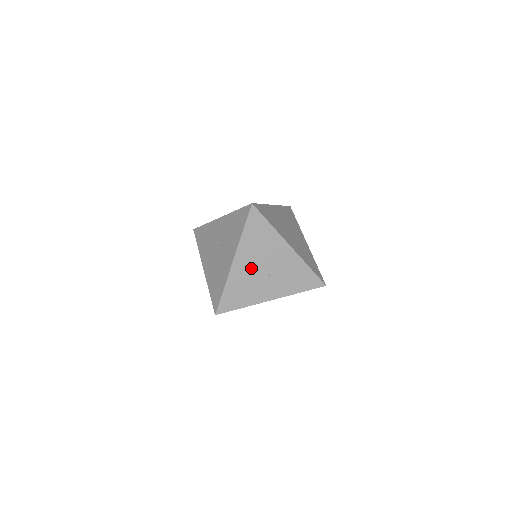
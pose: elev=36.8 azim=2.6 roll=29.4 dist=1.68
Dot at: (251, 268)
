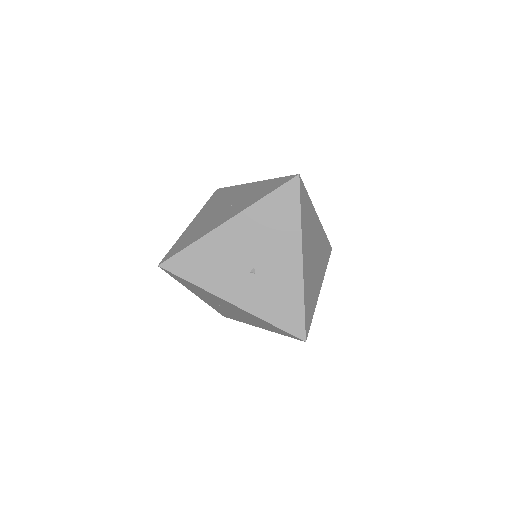
Dot at: (240, 246)
